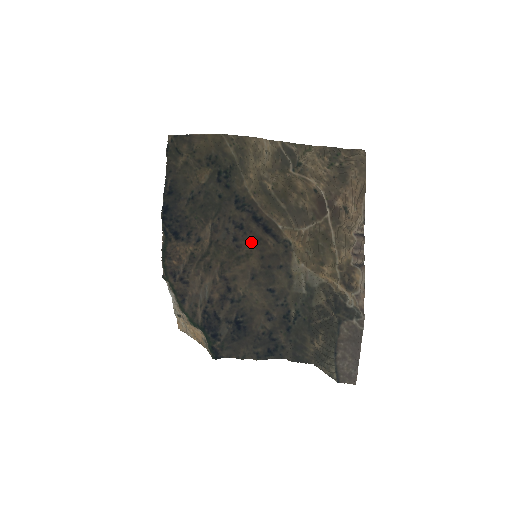
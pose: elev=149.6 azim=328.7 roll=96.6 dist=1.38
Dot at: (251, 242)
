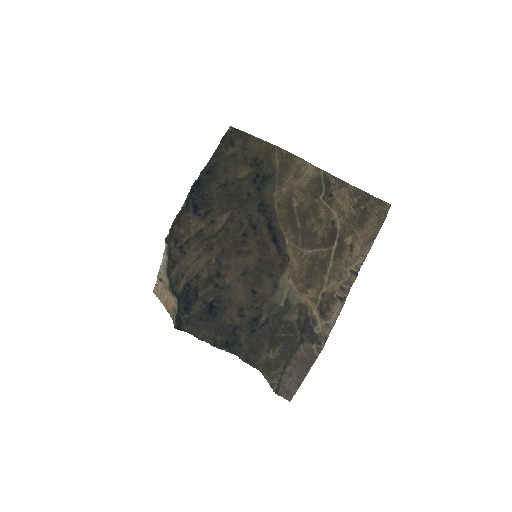
Dot at: (257, 243)
